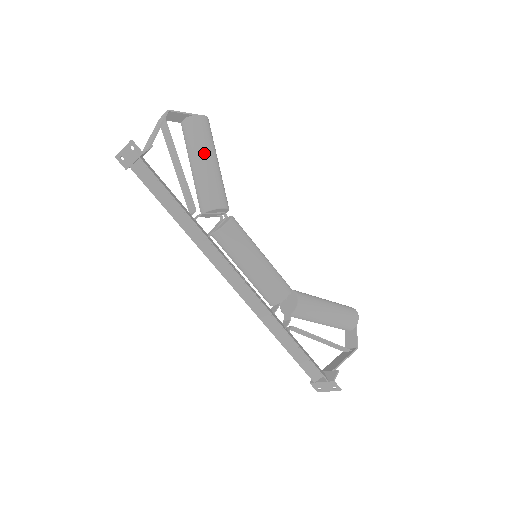
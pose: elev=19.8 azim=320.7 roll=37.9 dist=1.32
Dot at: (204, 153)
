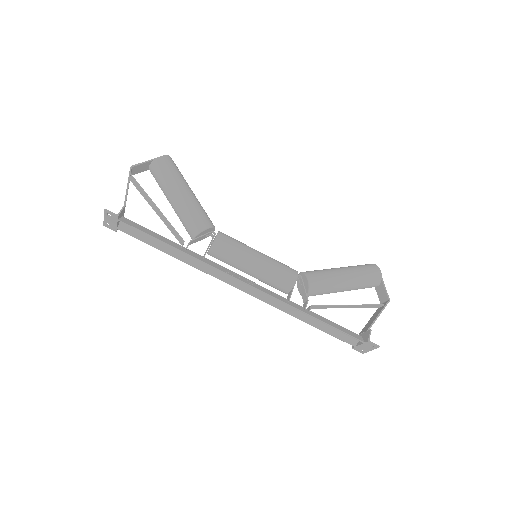
Dot at: (174, 189)
